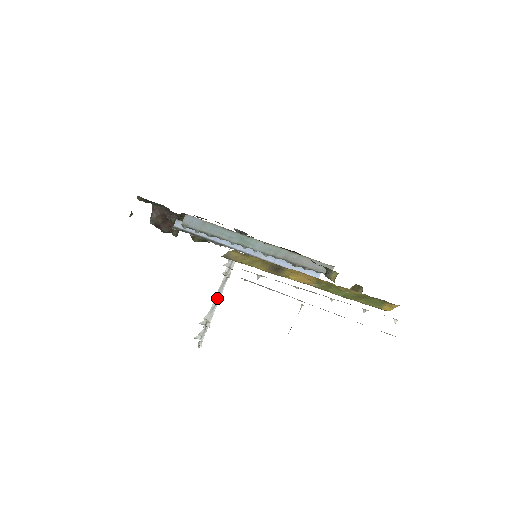
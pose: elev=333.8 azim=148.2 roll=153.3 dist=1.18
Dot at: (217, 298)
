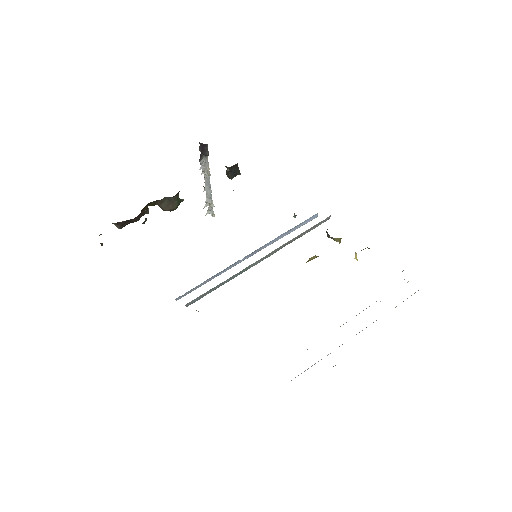
Dot at: (208, 189)
